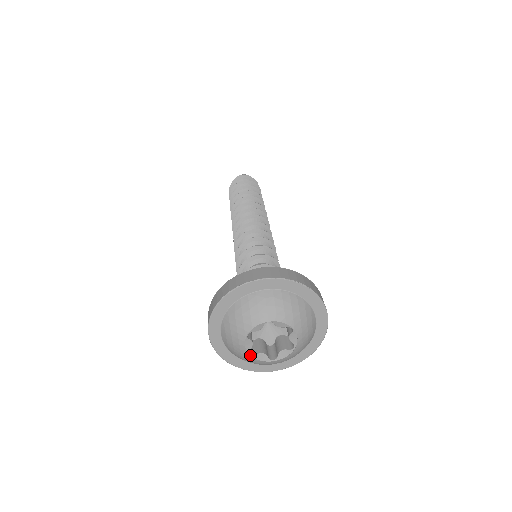
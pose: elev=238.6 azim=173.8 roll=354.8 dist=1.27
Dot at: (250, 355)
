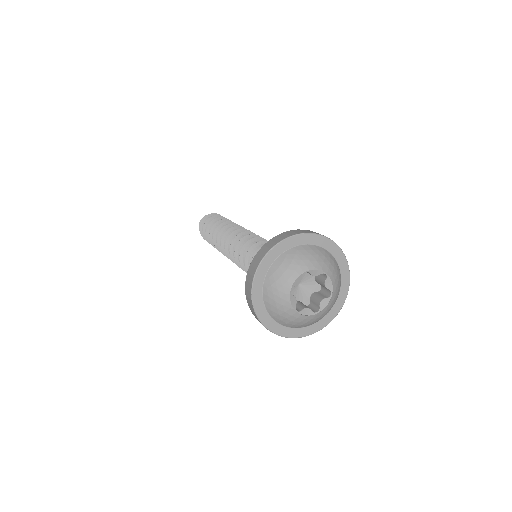
Dot at: (290, 291)
